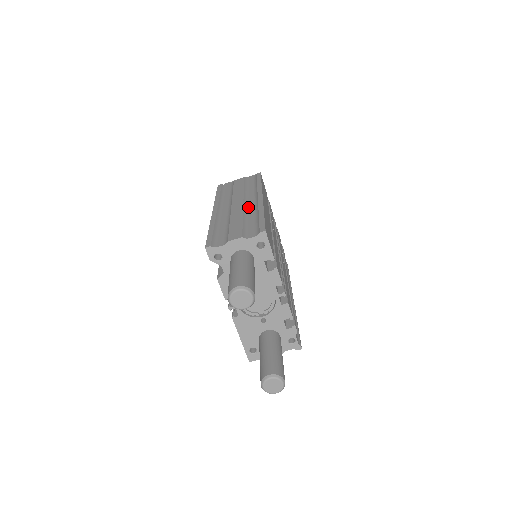
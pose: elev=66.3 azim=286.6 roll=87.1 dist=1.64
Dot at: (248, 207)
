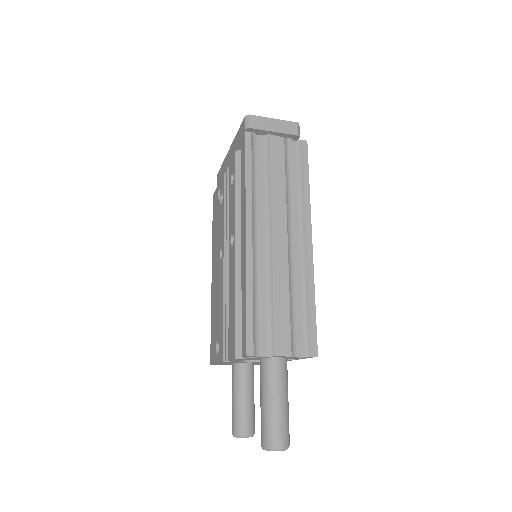
Dot at: (293, 256)
